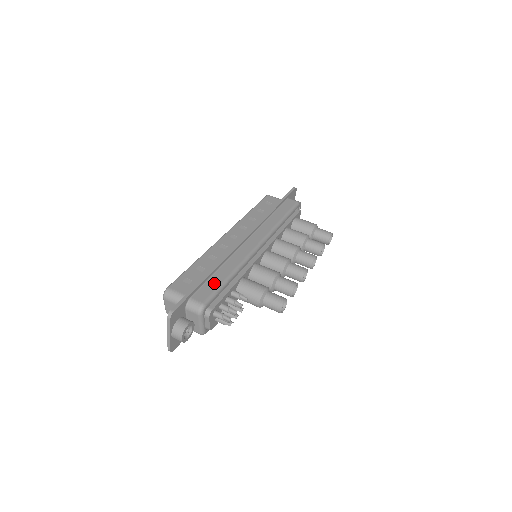
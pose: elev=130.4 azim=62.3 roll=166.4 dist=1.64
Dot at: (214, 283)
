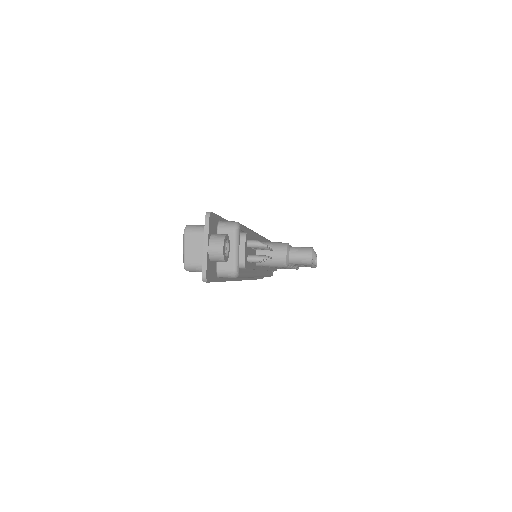
Dot at: occluded
